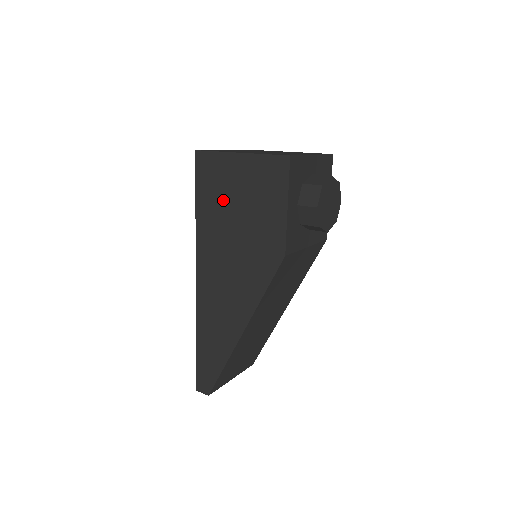
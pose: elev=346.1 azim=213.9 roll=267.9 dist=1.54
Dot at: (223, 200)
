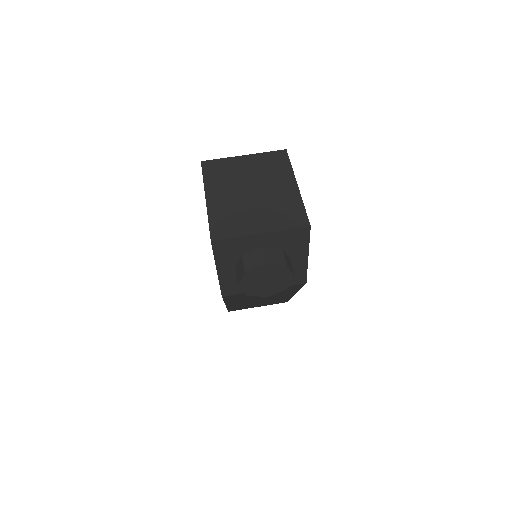
Dot at: occluded
